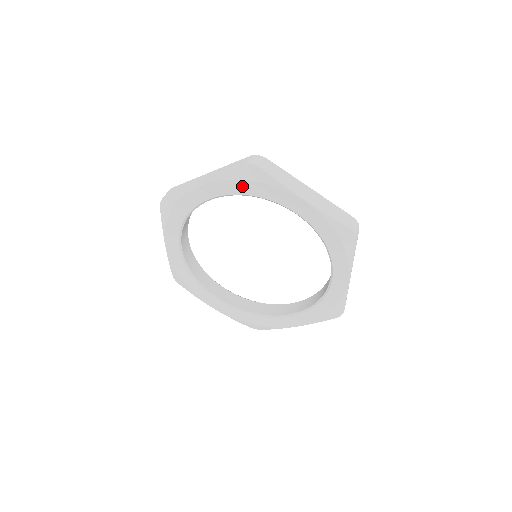
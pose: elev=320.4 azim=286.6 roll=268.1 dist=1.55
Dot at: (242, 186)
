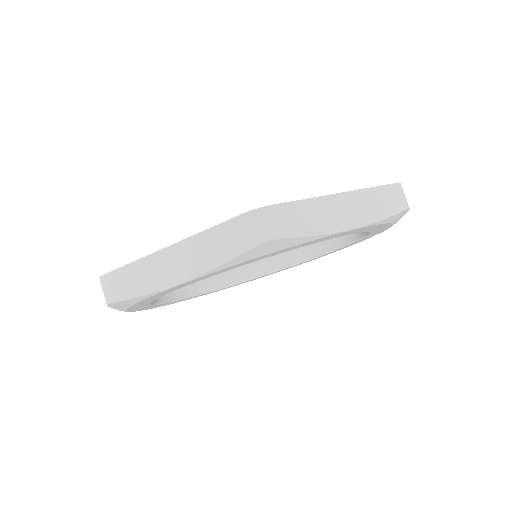
Dot at: (252, 261)
